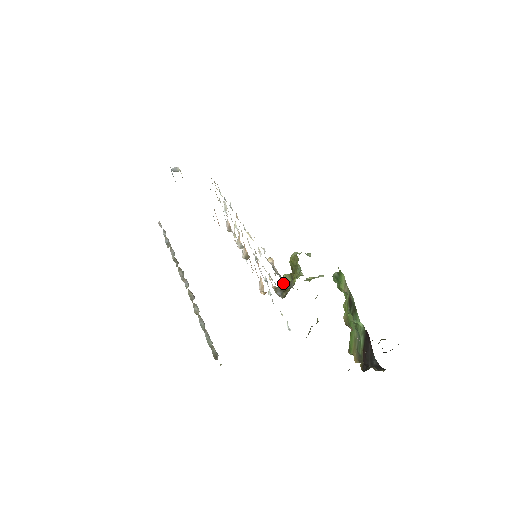
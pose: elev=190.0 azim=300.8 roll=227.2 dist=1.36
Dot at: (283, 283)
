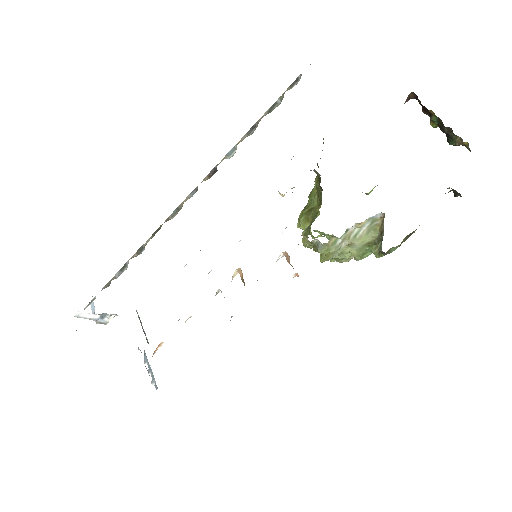
Dot at: occluded
